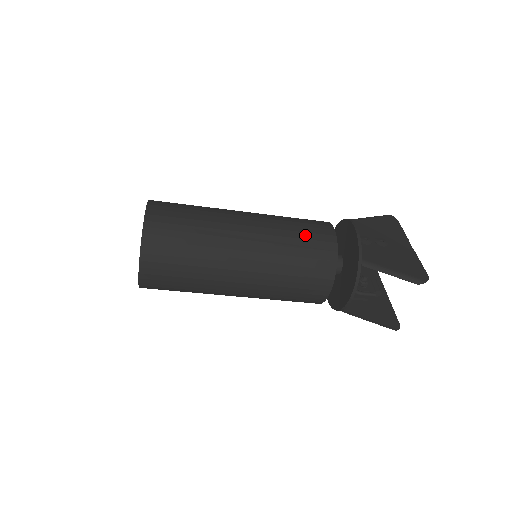
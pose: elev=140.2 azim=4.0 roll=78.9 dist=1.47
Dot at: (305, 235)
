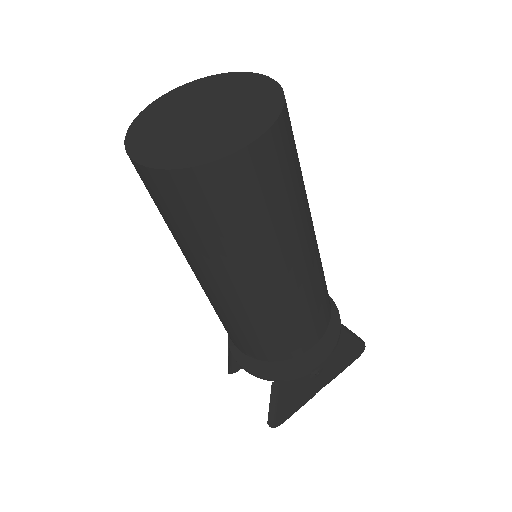
Dot at: (291, 333)
